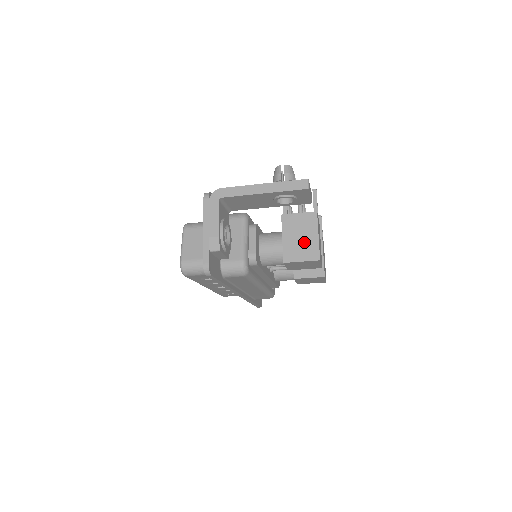
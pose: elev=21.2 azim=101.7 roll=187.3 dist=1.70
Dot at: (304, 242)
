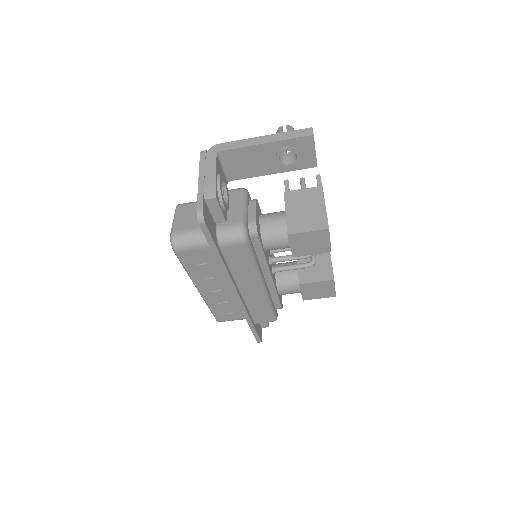
Dot at: (310, 213)
